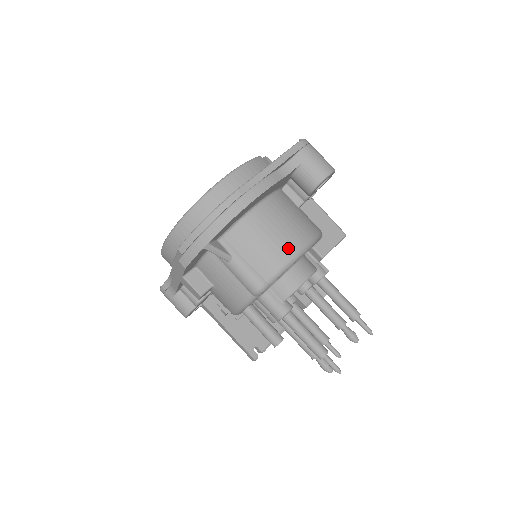
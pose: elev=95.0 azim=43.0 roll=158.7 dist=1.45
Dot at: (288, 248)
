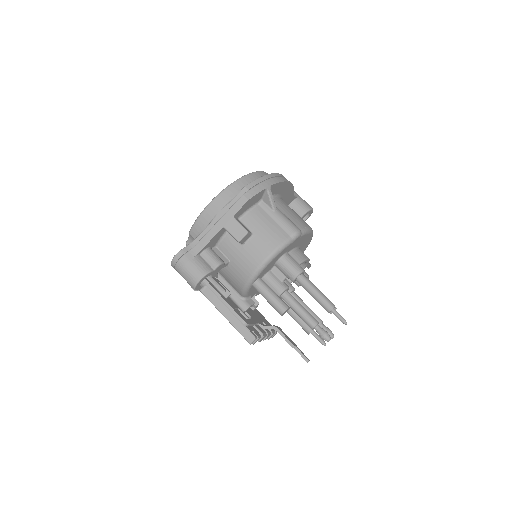
Dot at: (306, 223)
